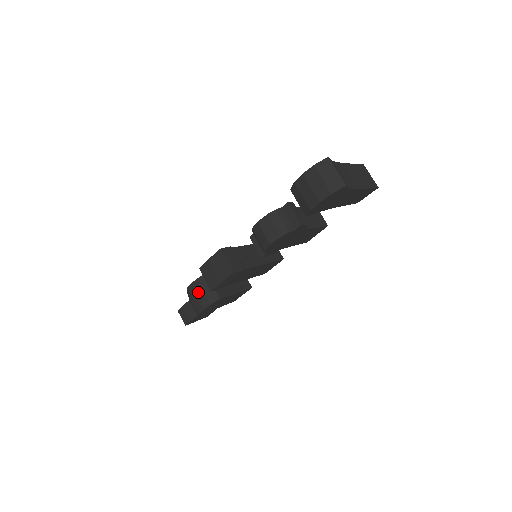
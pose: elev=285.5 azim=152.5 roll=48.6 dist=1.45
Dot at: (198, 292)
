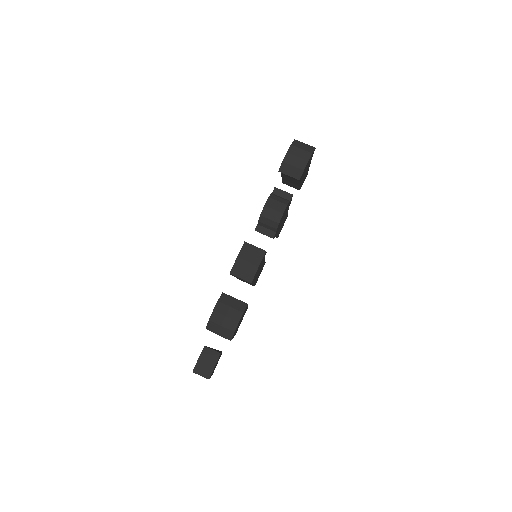
Dot at: (226, 310)
